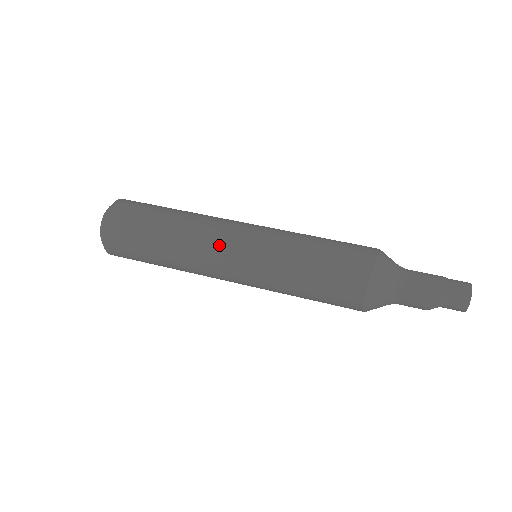
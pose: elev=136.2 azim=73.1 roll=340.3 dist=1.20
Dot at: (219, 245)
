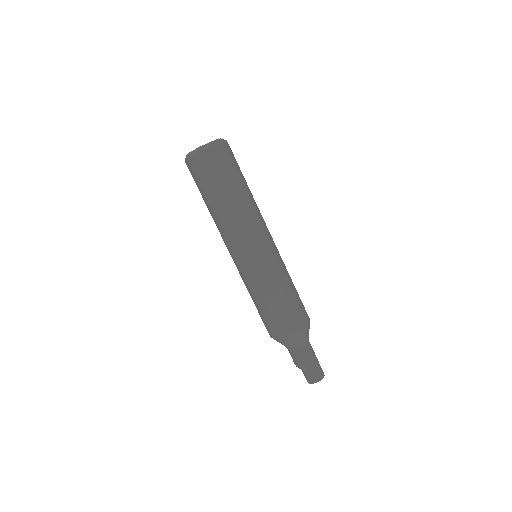
Dot at: (248, 239)
